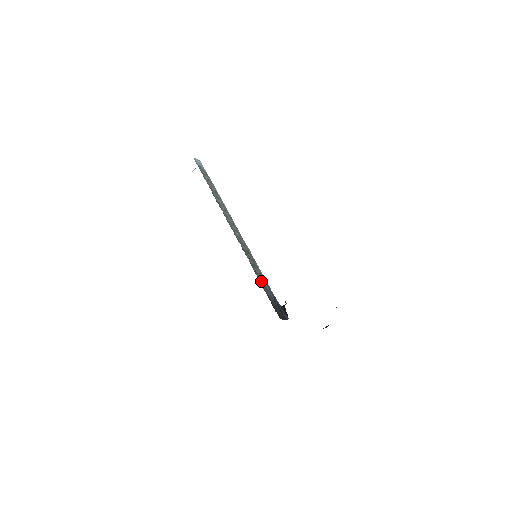
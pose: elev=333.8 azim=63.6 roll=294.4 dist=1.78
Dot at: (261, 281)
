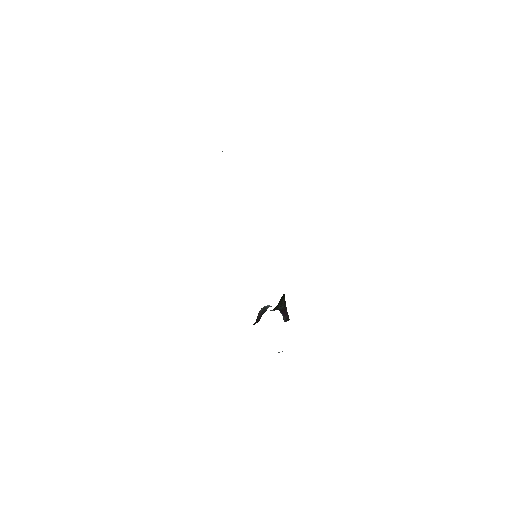
Dot at: occluded
